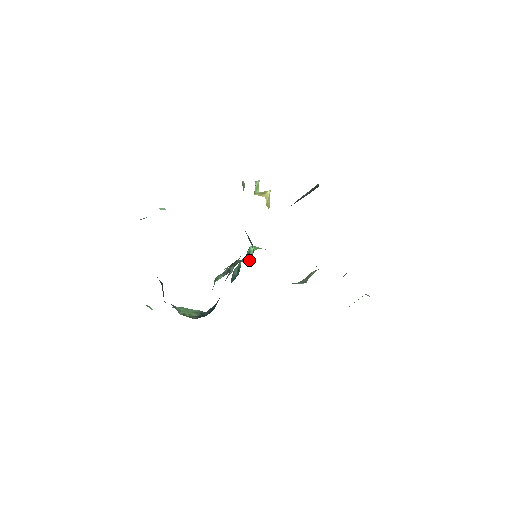
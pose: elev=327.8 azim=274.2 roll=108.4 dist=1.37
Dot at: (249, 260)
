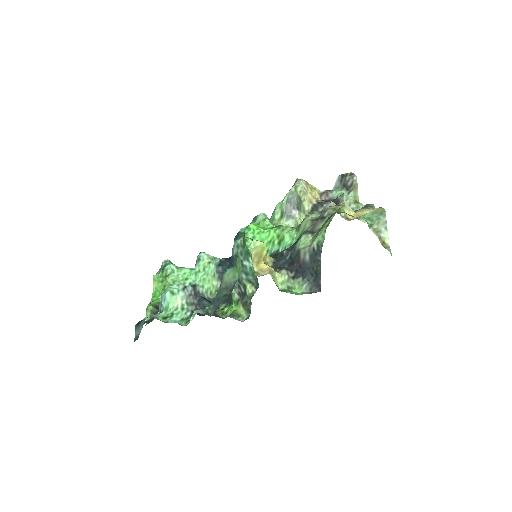
Dot at: (254, 279)
